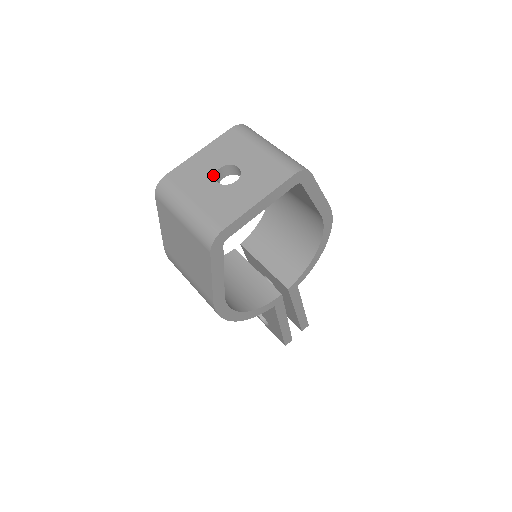
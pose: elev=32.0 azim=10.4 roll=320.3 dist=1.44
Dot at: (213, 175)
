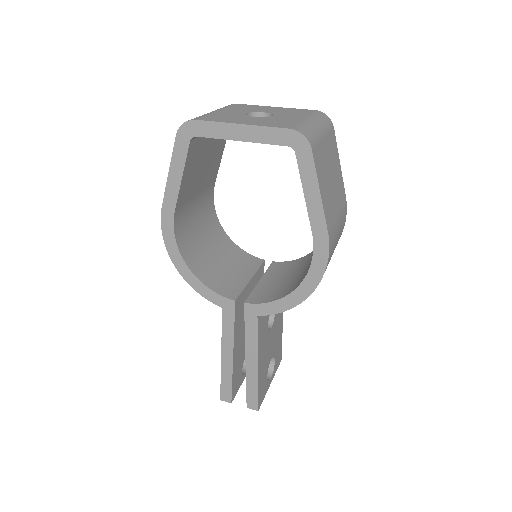
Dot at: (253, 112)
